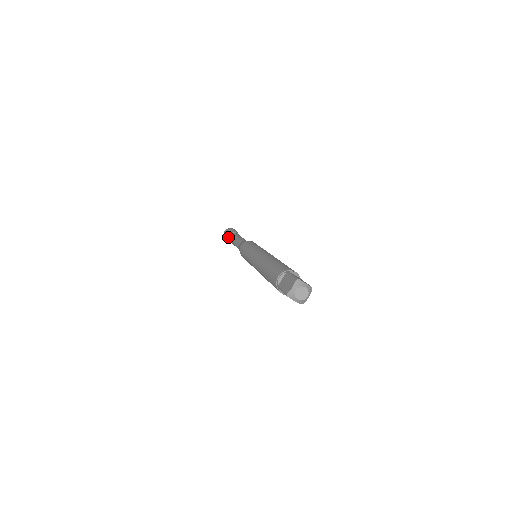
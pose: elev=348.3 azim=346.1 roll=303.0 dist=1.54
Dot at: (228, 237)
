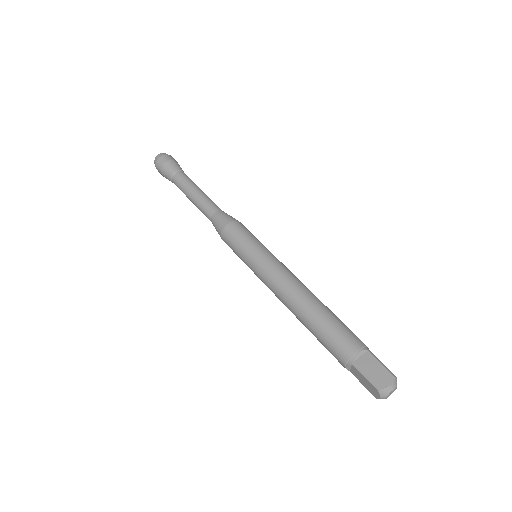
Dot at: occluded
